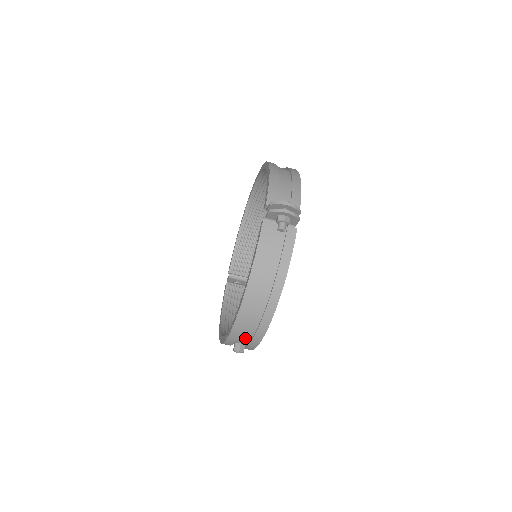
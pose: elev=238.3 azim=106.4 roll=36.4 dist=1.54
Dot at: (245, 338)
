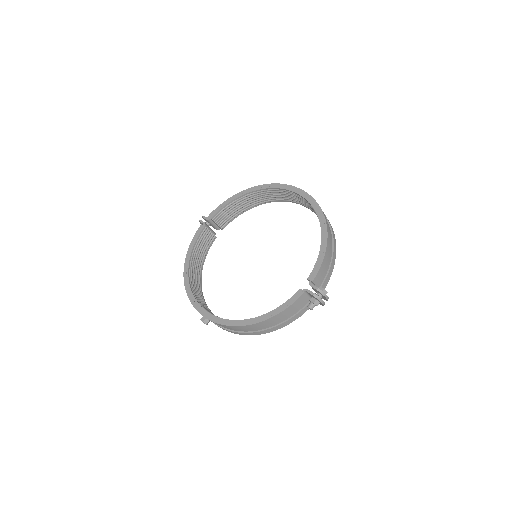
Dot at: occluded
